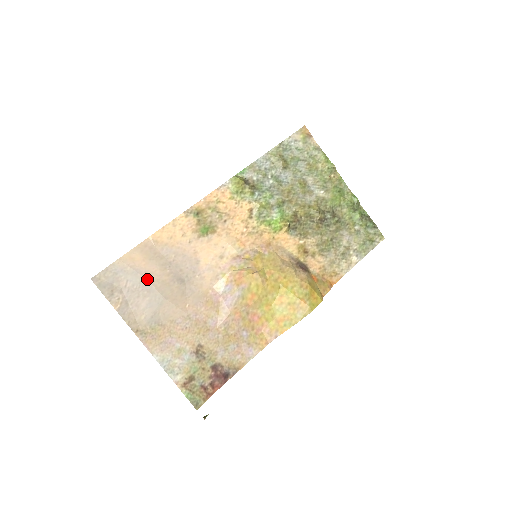
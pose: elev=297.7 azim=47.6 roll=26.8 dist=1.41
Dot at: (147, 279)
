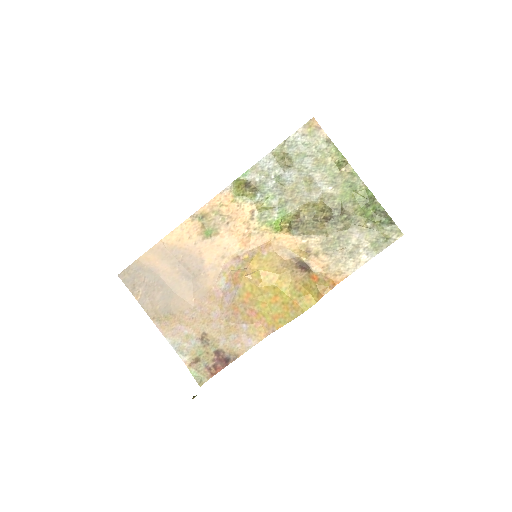
Dot at: (160, 276)
